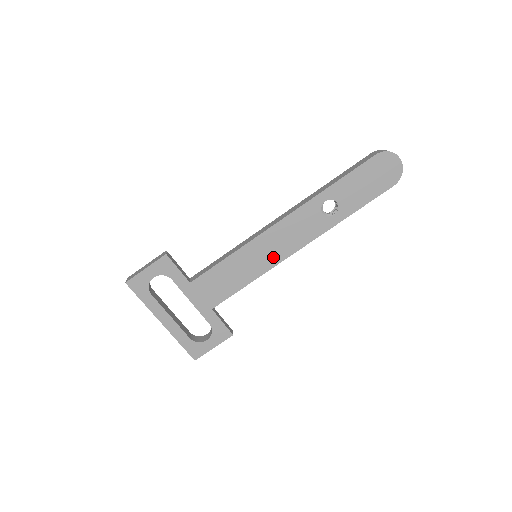
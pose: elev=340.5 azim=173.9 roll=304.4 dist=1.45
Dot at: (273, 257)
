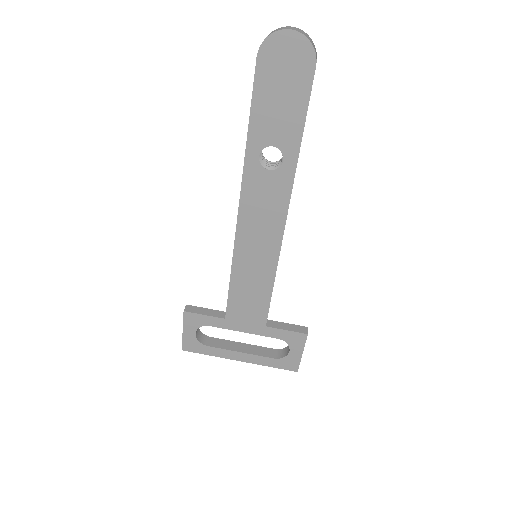
Dot at: (269, 248)
